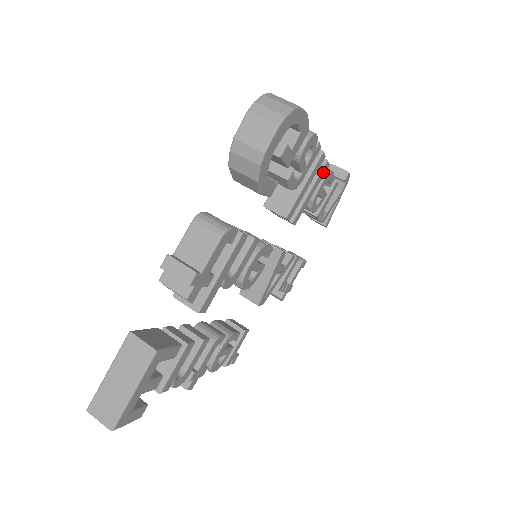
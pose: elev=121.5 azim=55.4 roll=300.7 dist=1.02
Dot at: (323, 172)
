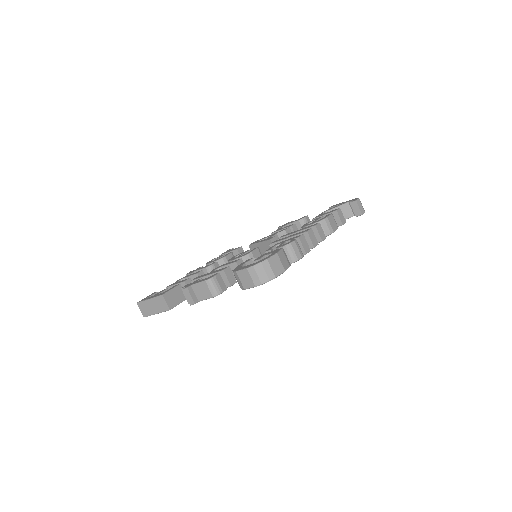
Dot at: (318, 242)
